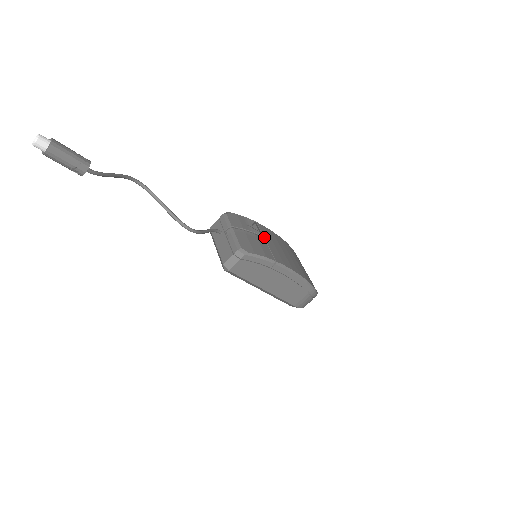
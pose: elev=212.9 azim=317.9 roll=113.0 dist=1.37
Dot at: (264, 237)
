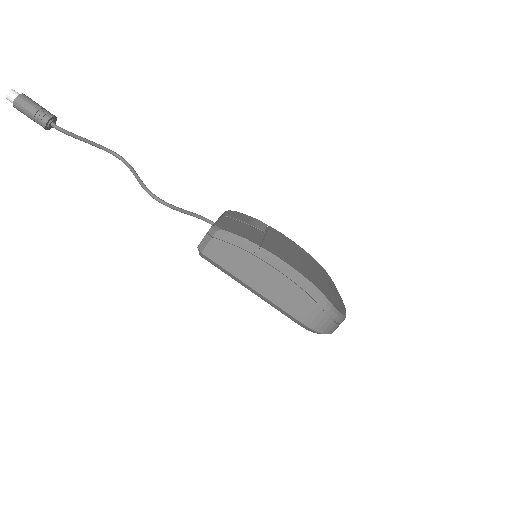
Dot at: (266, 233)
